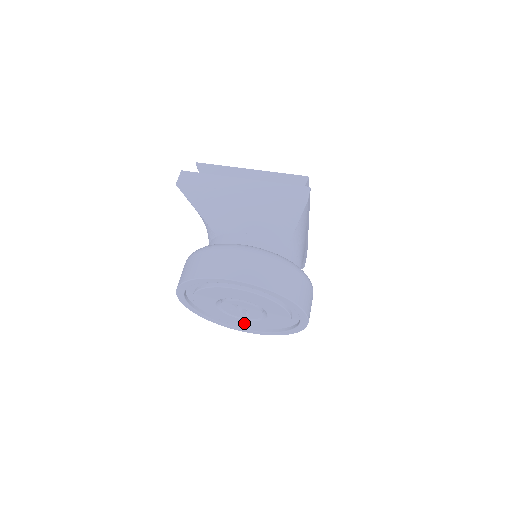
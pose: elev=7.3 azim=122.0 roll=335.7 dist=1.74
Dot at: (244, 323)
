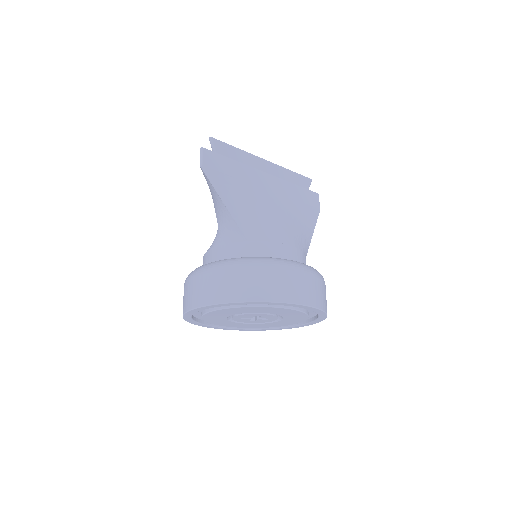
Dot at: (231, 324)
